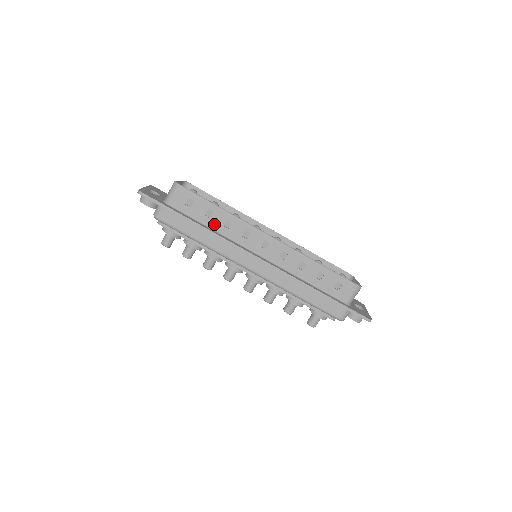
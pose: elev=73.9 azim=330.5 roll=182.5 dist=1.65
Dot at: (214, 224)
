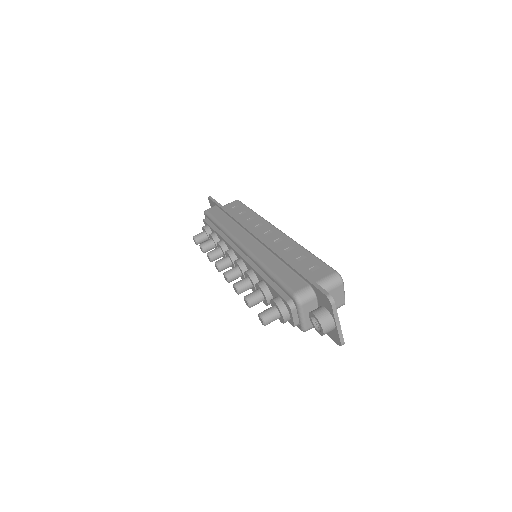
Dot at: (241, 218)
